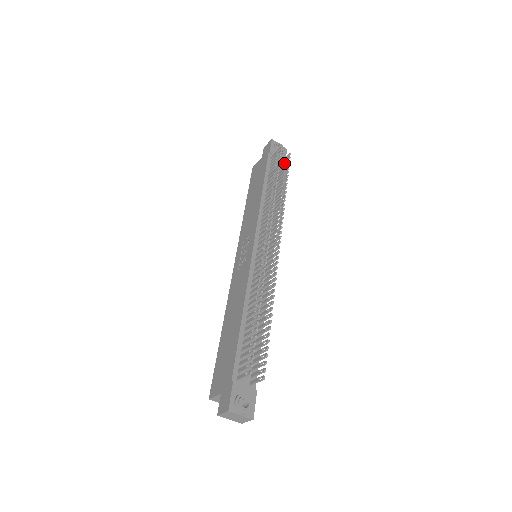
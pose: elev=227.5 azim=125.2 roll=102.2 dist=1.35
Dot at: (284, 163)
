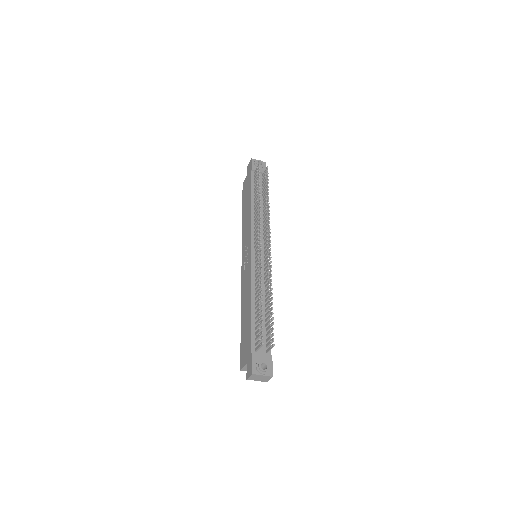
Dot at: (265, 176)
